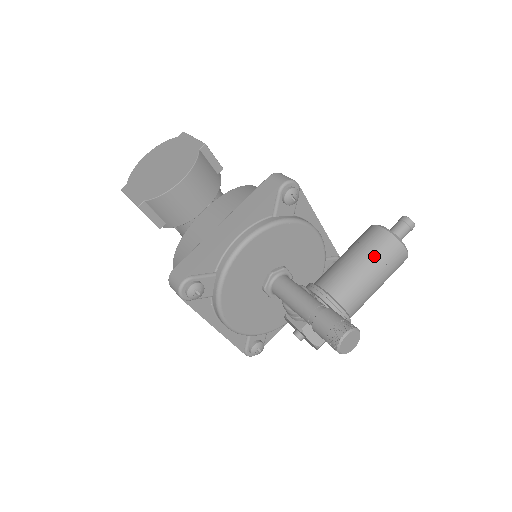
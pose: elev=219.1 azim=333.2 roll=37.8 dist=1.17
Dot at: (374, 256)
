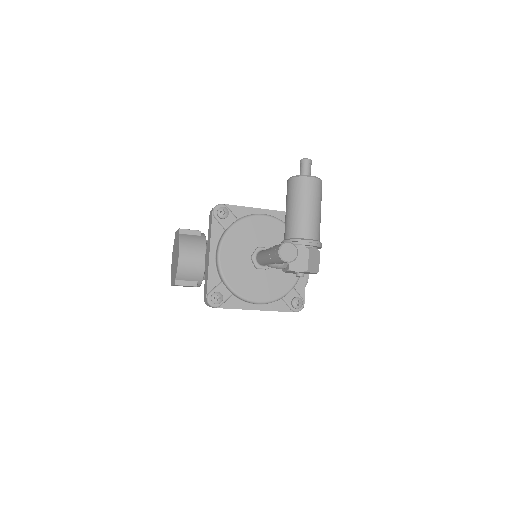
Dot at: (294, 197)
